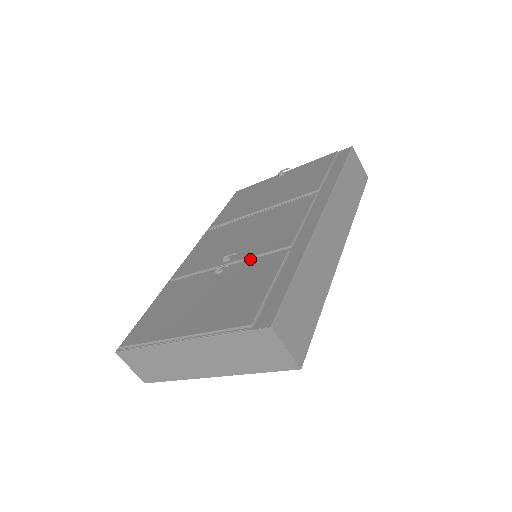
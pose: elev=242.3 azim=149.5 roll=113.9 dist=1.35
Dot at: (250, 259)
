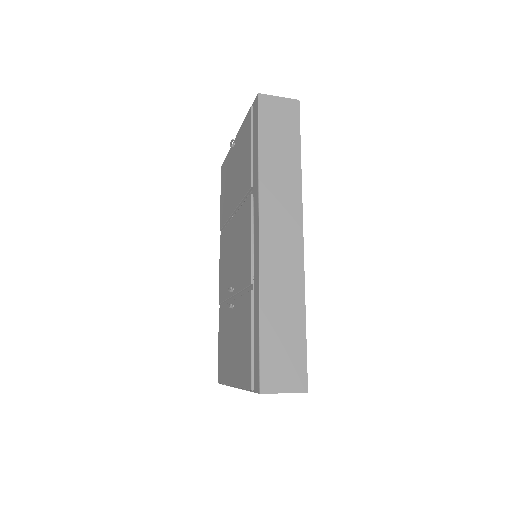
Dot at: (241, 291)
